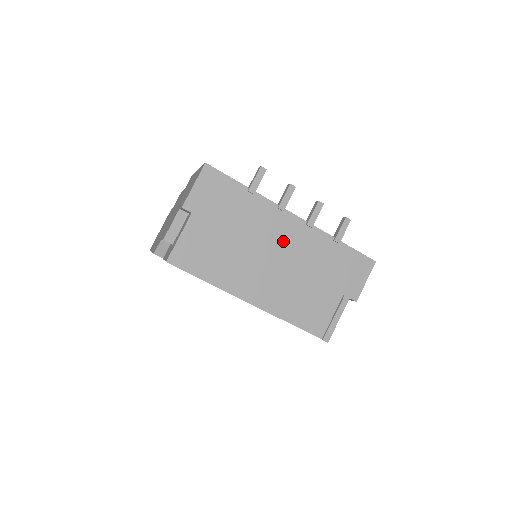
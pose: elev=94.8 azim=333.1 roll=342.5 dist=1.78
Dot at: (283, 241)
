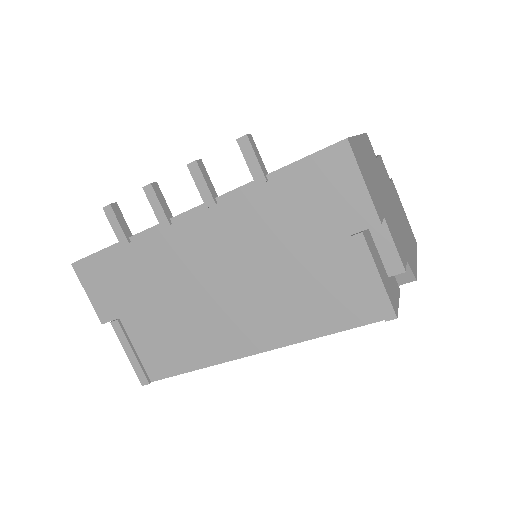
Dot at: (208, 254)
